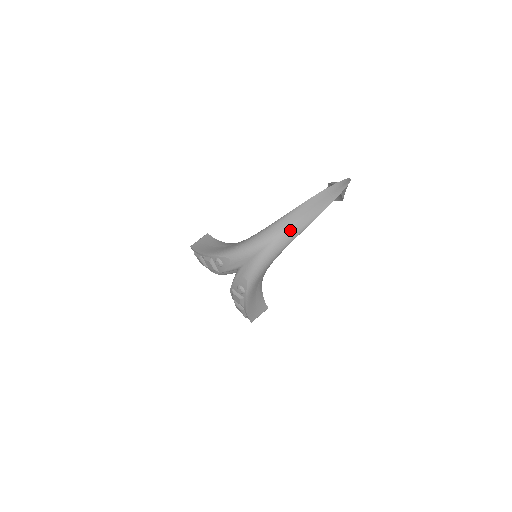
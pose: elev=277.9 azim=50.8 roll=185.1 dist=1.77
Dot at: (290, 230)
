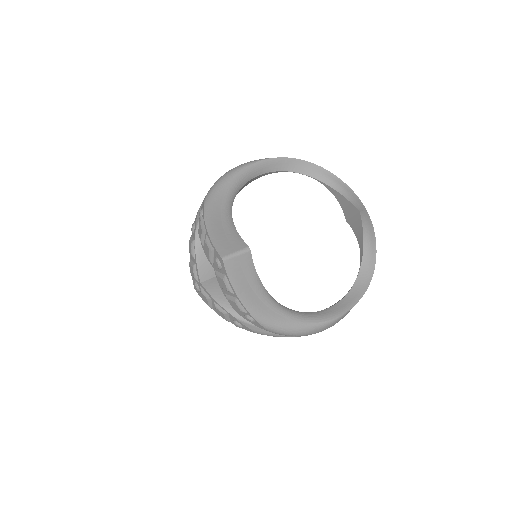
Dot at: occluded
